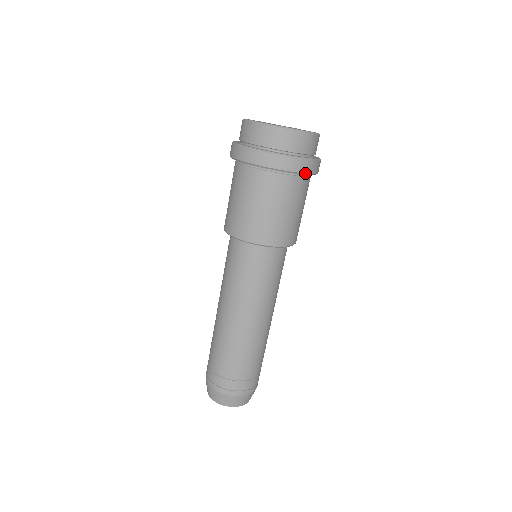
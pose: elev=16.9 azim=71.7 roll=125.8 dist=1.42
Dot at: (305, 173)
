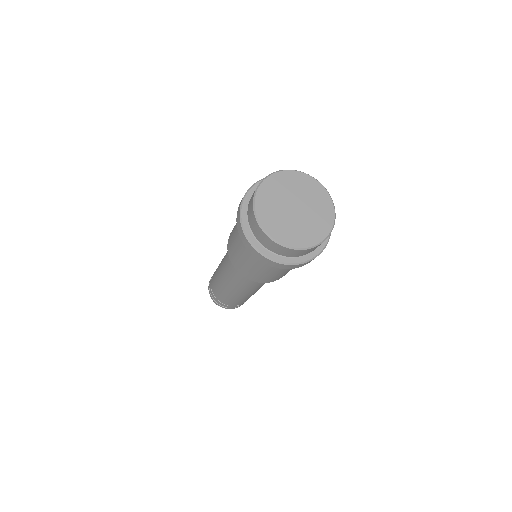
Dot at: occluded
